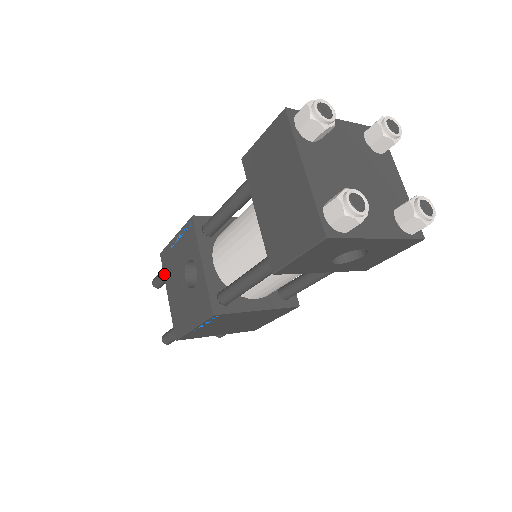
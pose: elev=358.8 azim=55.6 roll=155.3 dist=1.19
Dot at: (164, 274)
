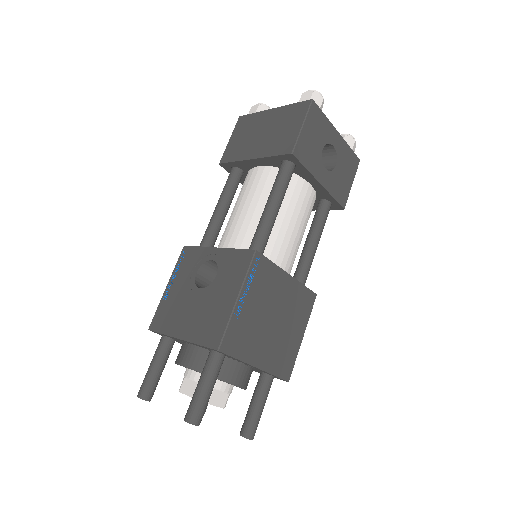
Dot at: (164, 332)
